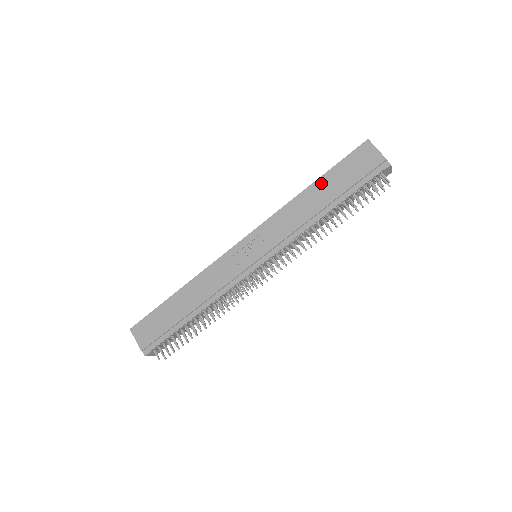
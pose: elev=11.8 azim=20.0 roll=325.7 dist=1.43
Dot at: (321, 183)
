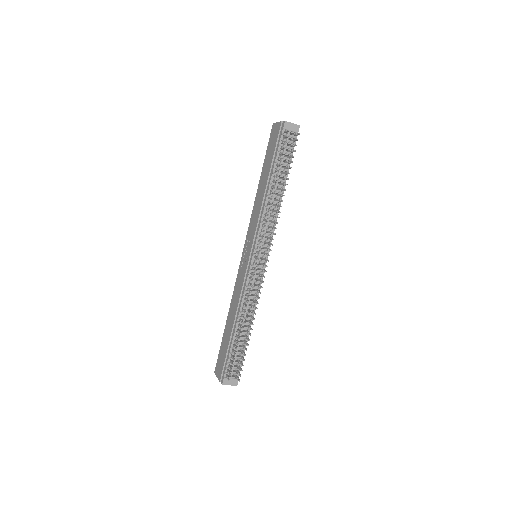
Dot at: (262, 174)
